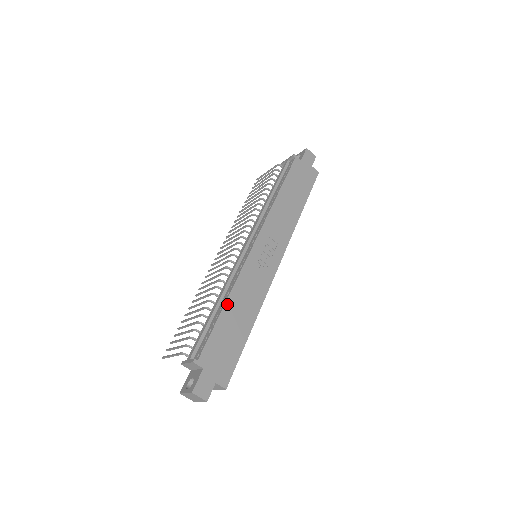
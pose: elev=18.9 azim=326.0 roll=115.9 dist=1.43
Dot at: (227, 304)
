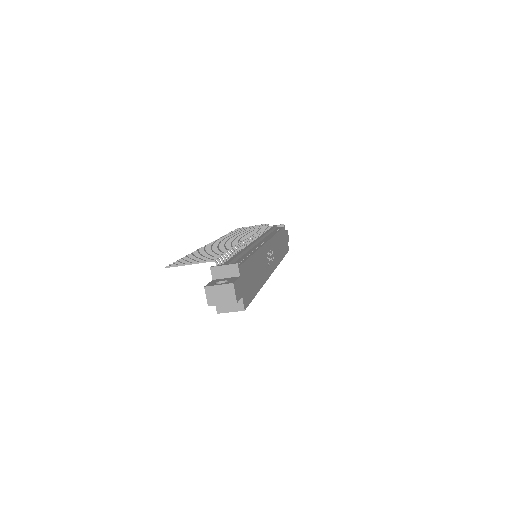
Dot at: (254, 255)
